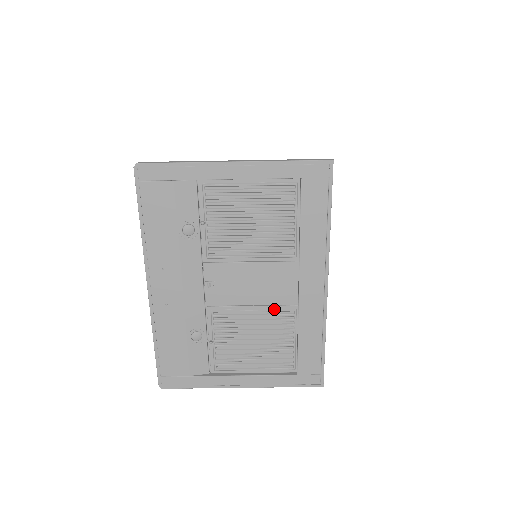
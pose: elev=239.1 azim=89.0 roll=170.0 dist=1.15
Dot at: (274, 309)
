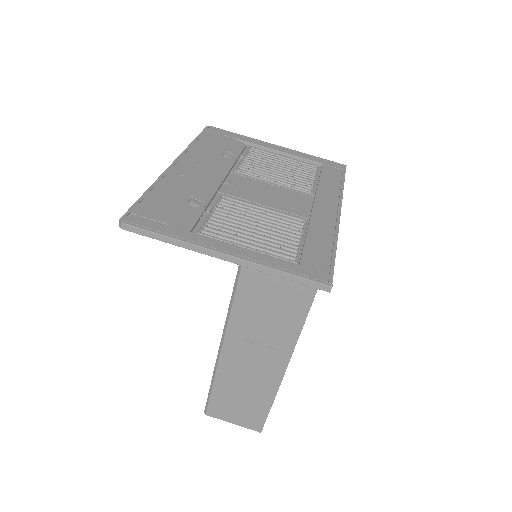
Dot at: (285, 214)
